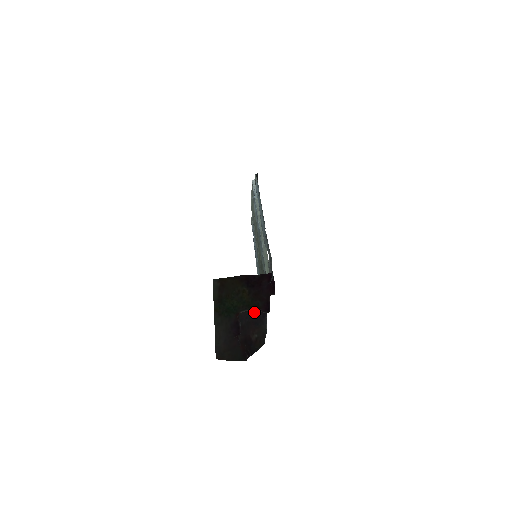
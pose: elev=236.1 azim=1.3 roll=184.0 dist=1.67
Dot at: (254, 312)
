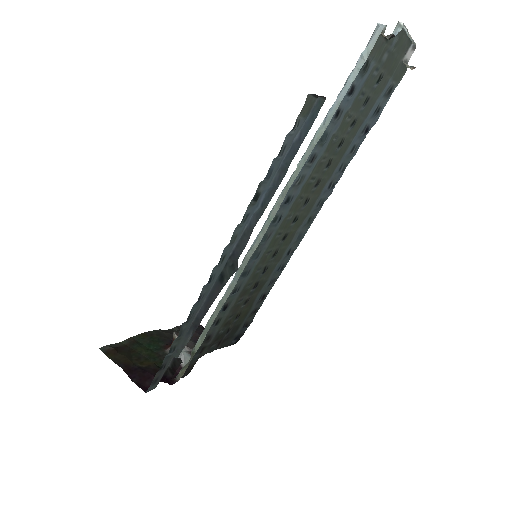
Dot at: occluded
